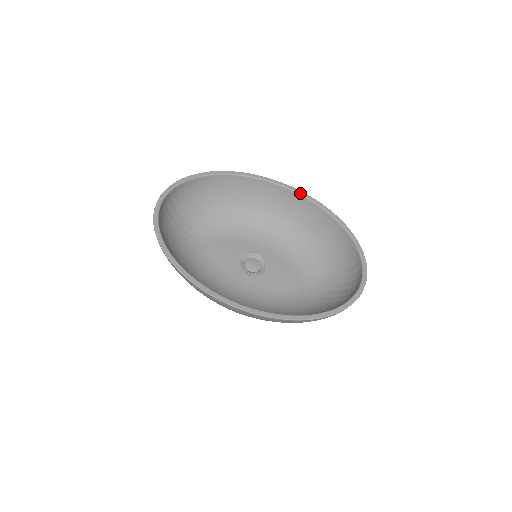
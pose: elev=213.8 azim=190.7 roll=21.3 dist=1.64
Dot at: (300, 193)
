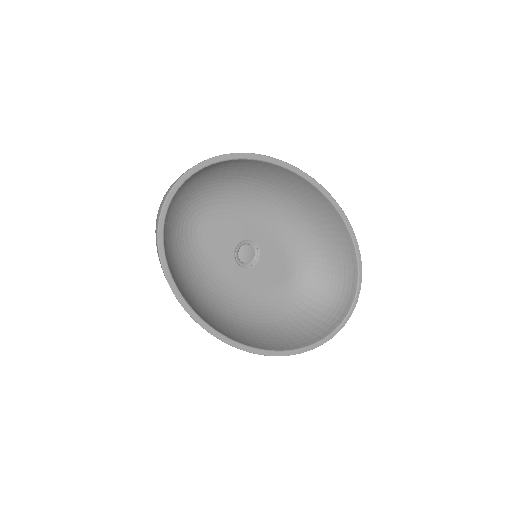
Dot at: (323, 192)
